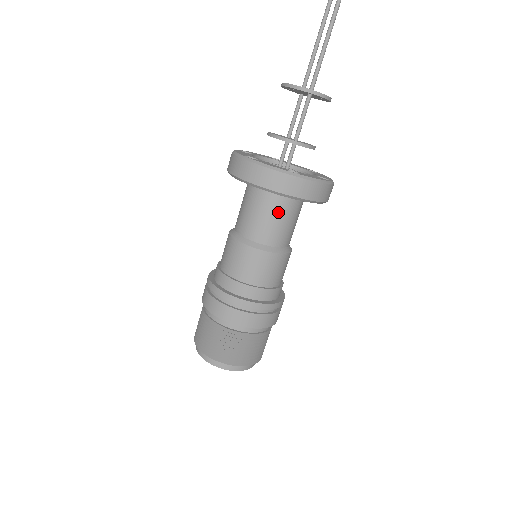
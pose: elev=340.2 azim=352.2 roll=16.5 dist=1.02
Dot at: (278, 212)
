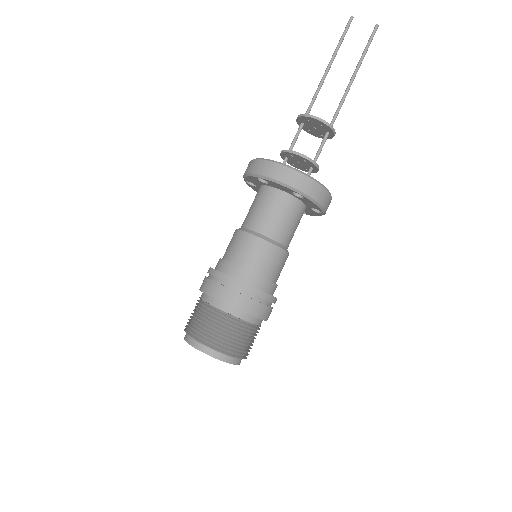
Dot at: occluded
